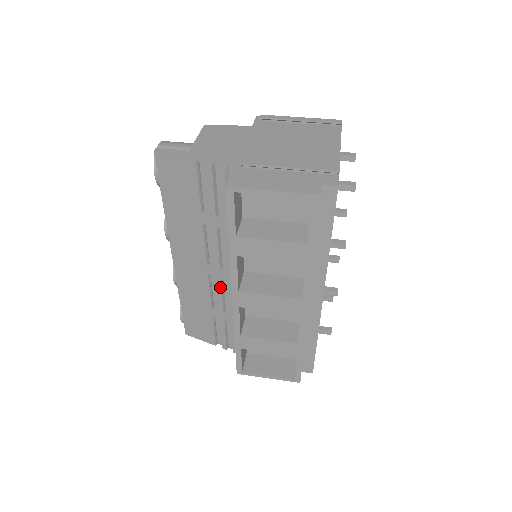
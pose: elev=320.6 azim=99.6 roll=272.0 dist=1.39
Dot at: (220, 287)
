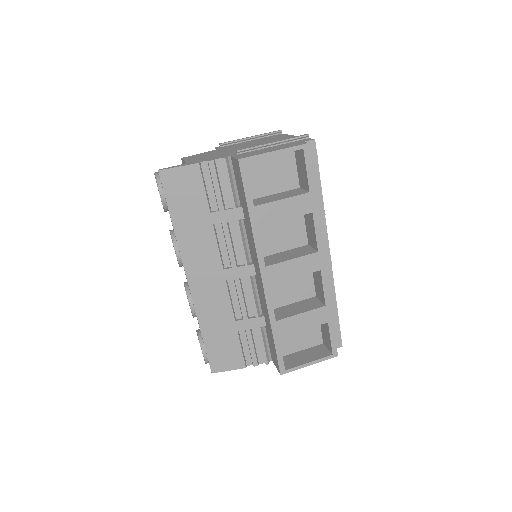
Dot at: (239, 288)
